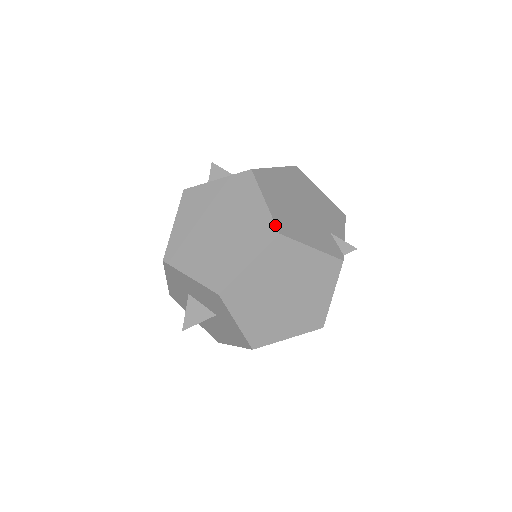
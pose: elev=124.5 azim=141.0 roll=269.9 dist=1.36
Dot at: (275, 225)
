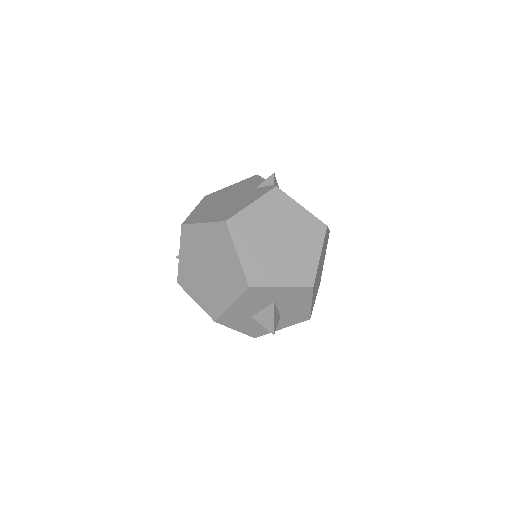
Dot at: (219, 222)
